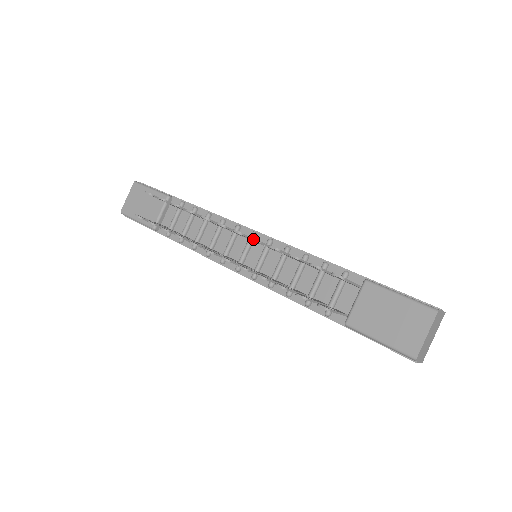
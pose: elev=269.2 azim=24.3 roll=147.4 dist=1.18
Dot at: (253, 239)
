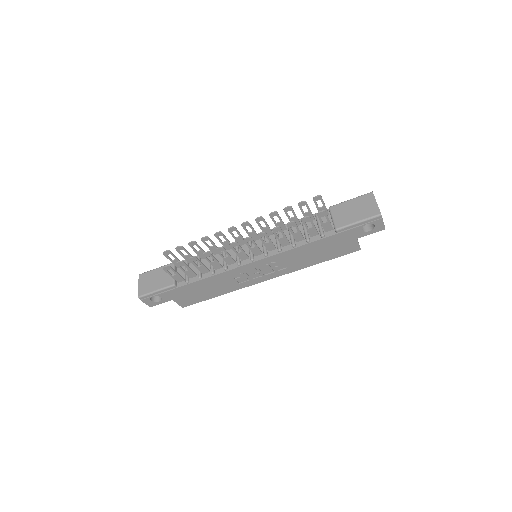
Dot at: (258, 218)
